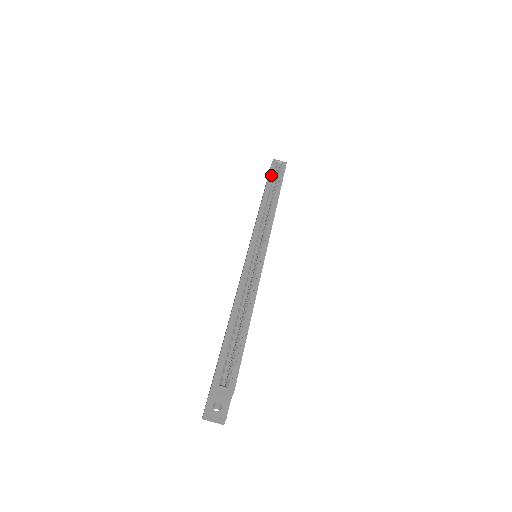
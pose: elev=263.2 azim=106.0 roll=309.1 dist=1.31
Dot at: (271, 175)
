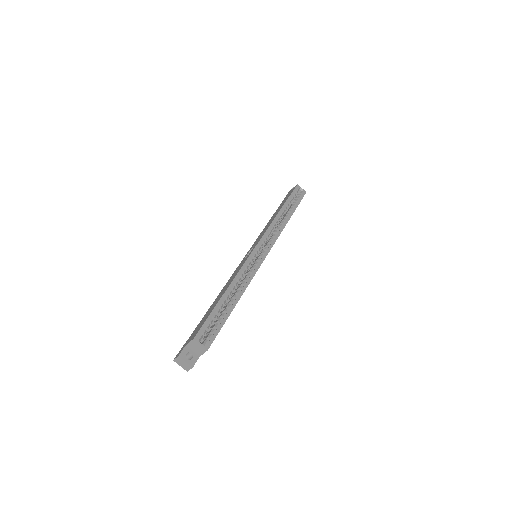
Dot at: (291, 197)
